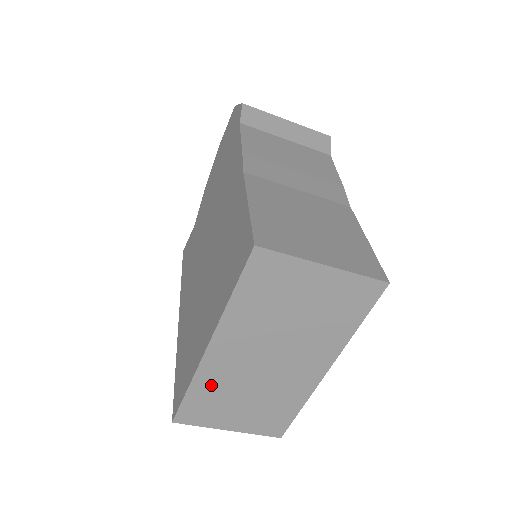
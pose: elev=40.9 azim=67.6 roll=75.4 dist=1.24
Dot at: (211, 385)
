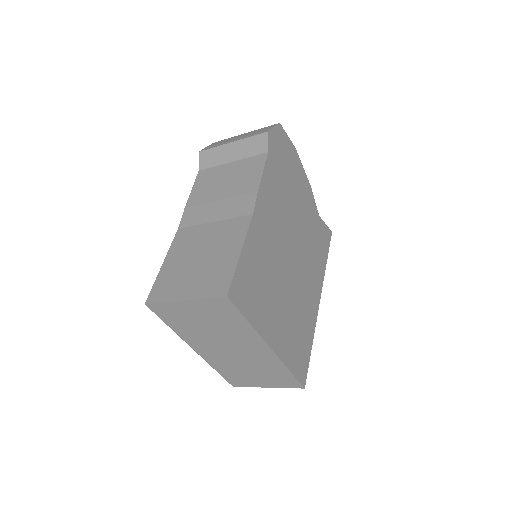
Dot at: (223, 367)
